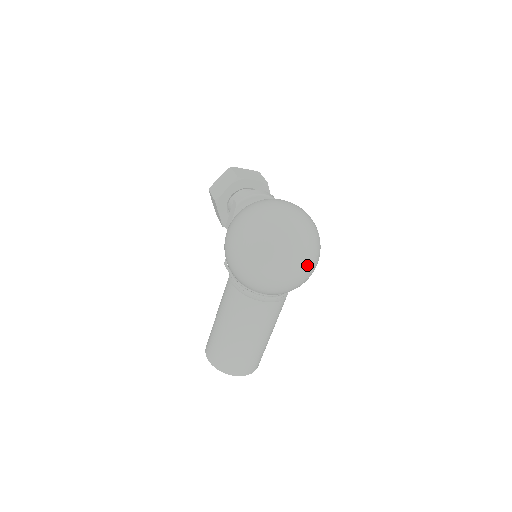
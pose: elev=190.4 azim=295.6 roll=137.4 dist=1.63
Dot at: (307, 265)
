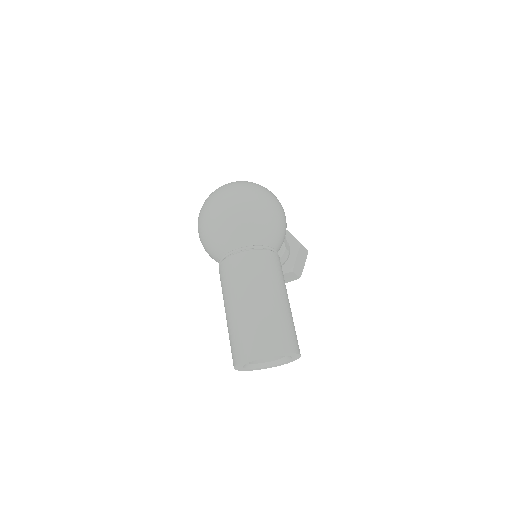
Dot at: (237, 196)
